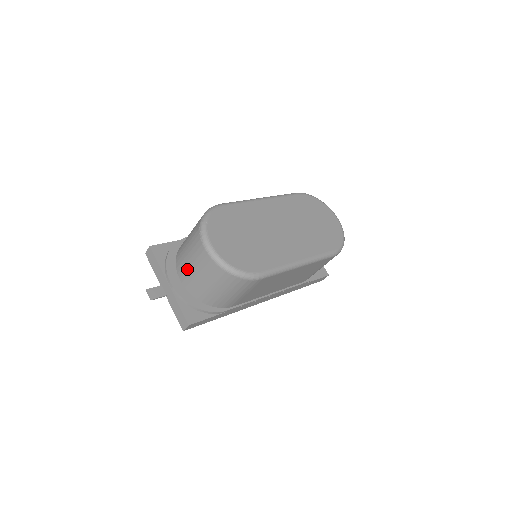
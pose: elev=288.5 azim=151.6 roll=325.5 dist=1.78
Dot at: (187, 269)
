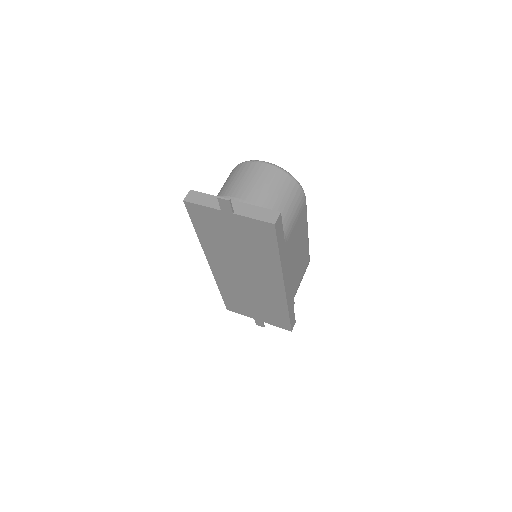
Dot at: (245, 190)
